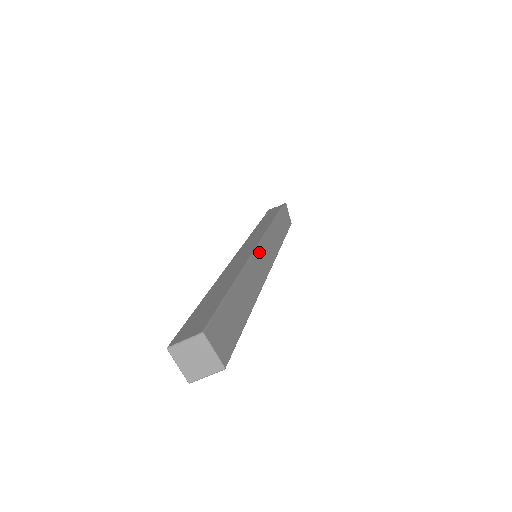
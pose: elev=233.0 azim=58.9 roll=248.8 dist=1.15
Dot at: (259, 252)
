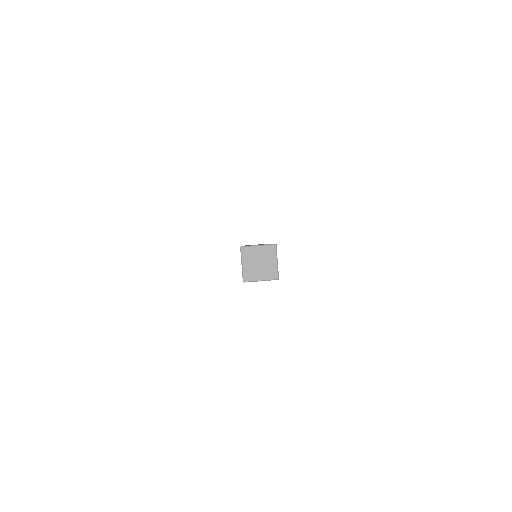
Dot at: occluded
